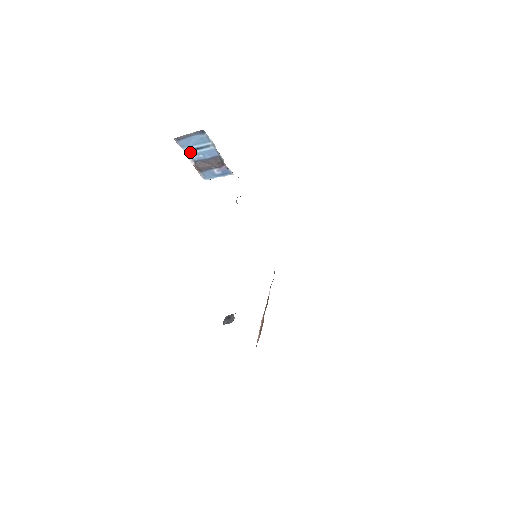
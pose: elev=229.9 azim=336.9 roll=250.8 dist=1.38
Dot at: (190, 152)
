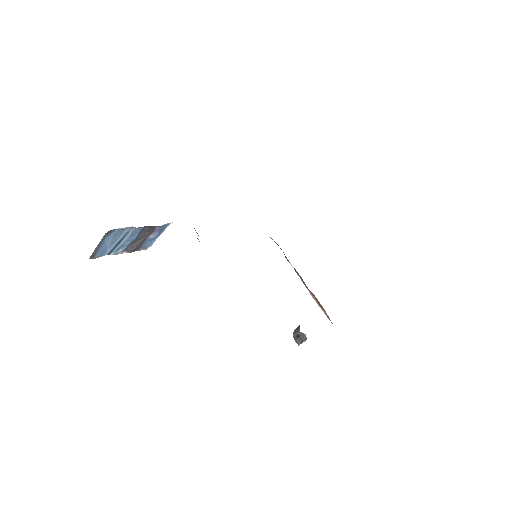
Dot at: (113, 251)
